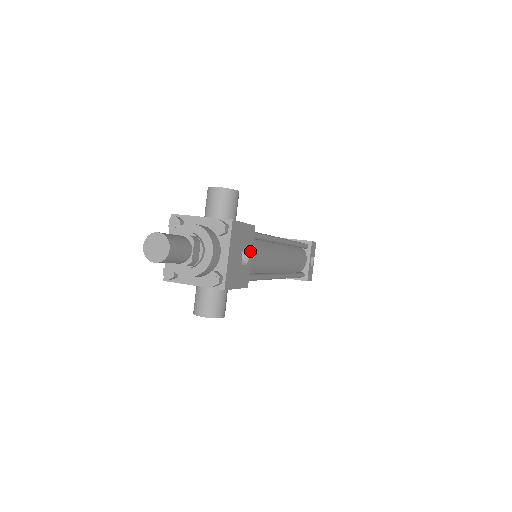
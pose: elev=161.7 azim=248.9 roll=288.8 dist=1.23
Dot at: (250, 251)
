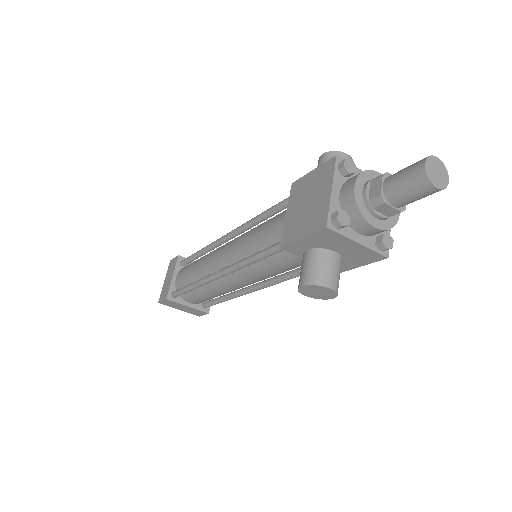
Dot at: occluded
